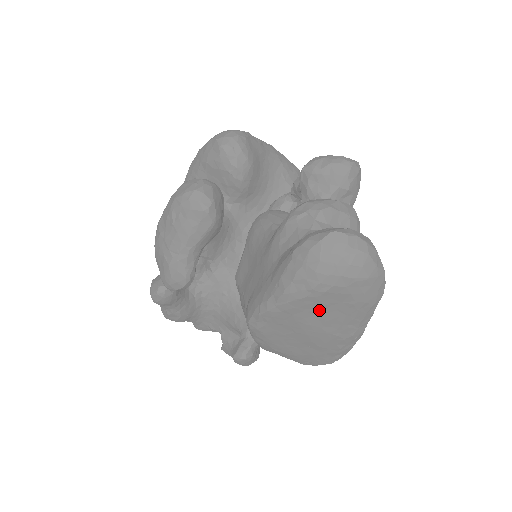
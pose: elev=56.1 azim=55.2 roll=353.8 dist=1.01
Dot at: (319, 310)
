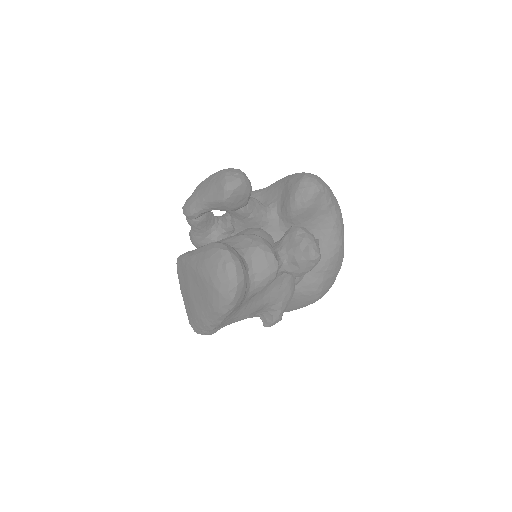
Dot at: (196, 284)
